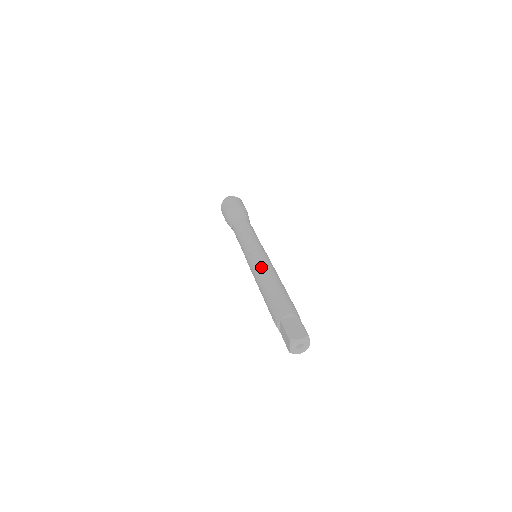
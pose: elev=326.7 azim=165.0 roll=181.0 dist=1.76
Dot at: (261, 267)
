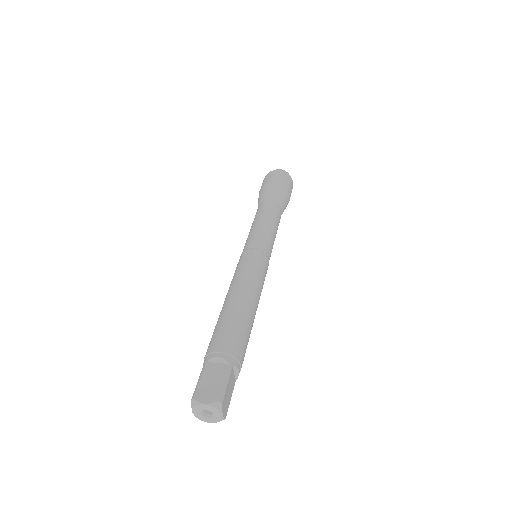
Dot at: (239, 274)
